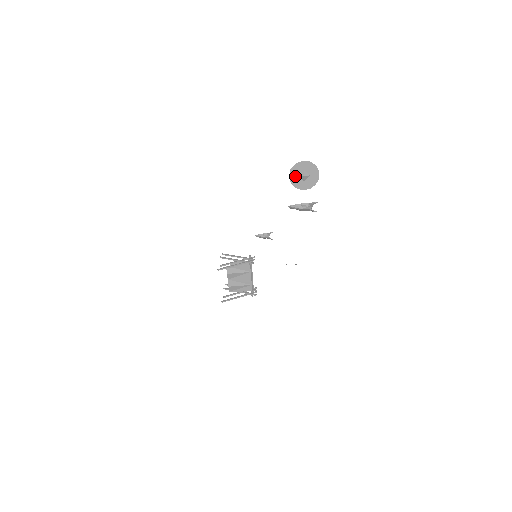
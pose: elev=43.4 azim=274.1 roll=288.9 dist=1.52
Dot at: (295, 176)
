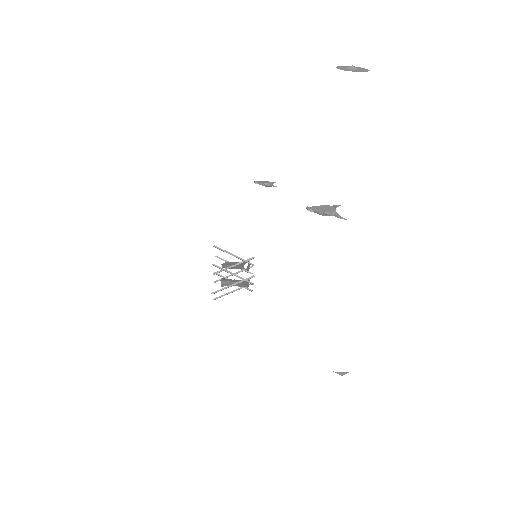
Dot at: occluded
